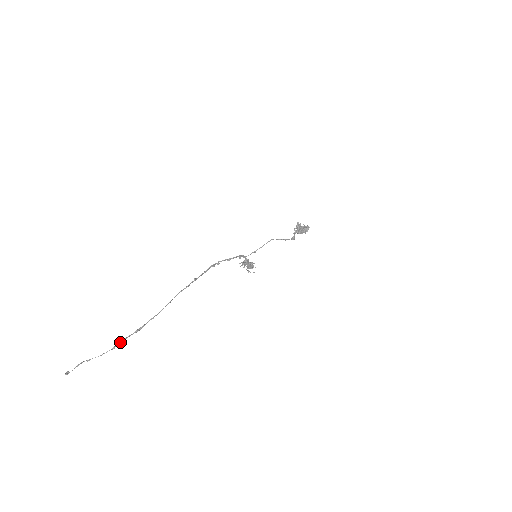
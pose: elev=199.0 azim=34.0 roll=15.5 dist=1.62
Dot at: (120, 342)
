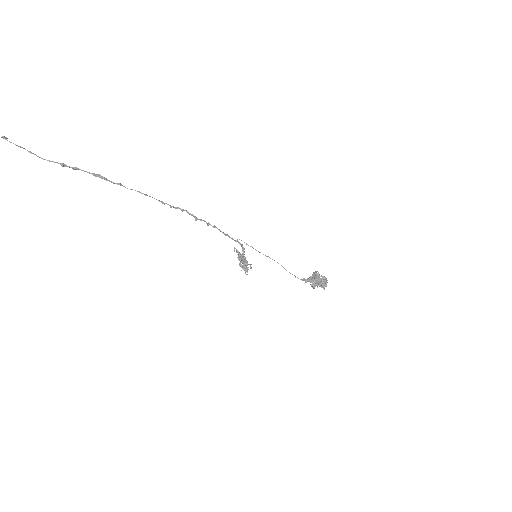
Dot at: (73, 167)
